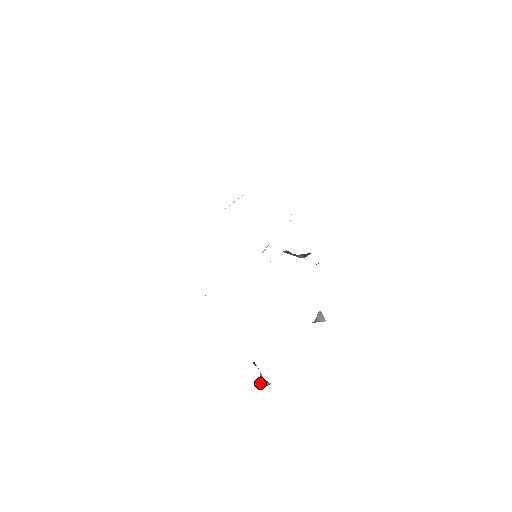
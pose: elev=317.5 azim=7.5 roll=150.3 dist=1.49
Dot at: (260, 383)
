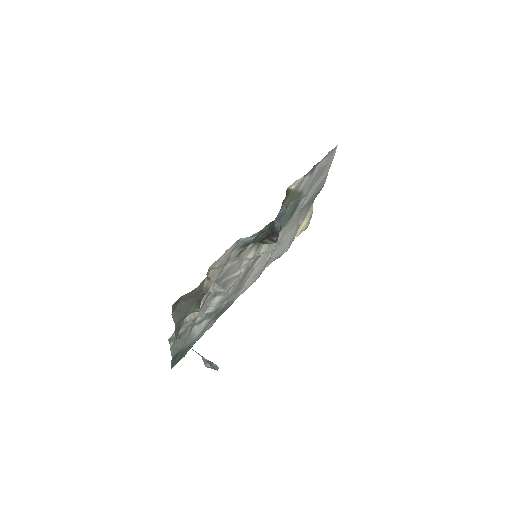
Dot at: (207, 366)
